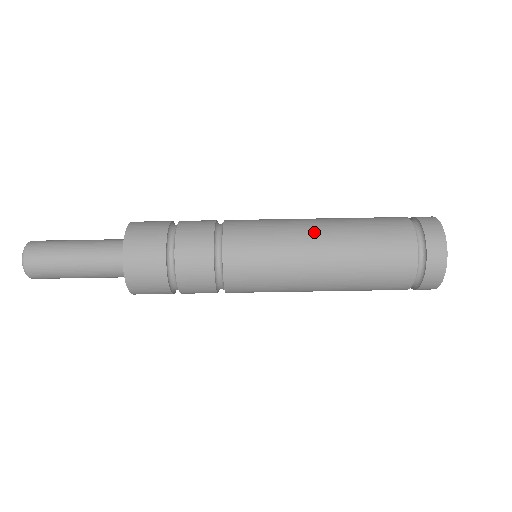
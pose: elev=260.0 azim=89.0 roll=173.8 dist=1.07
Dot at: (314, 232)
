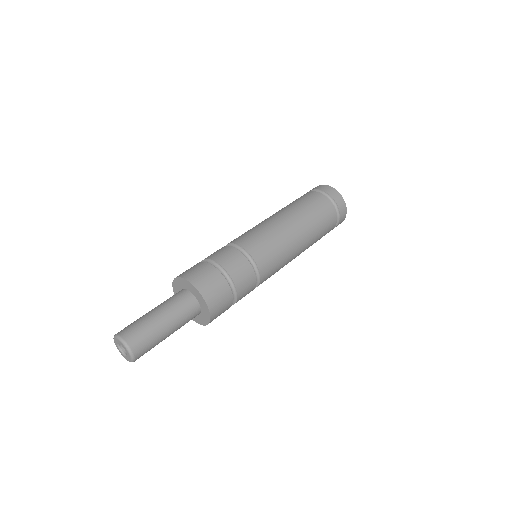
Dot at: (267, 218)
